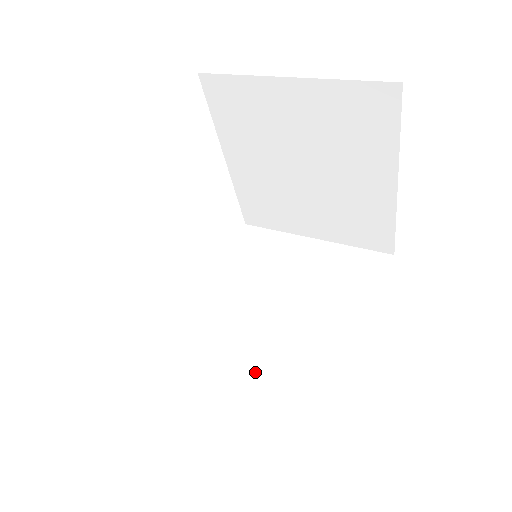
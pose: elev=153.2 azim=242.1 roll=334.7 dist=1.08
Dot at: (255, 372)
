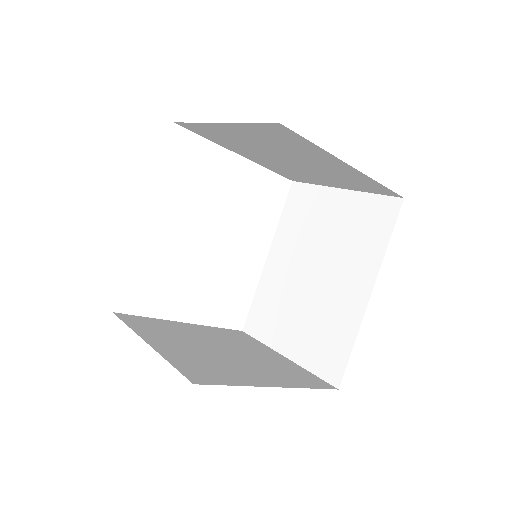
Dot at: (300, 320)
